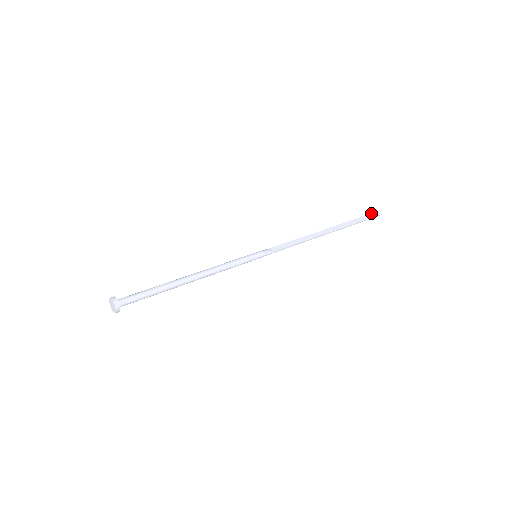
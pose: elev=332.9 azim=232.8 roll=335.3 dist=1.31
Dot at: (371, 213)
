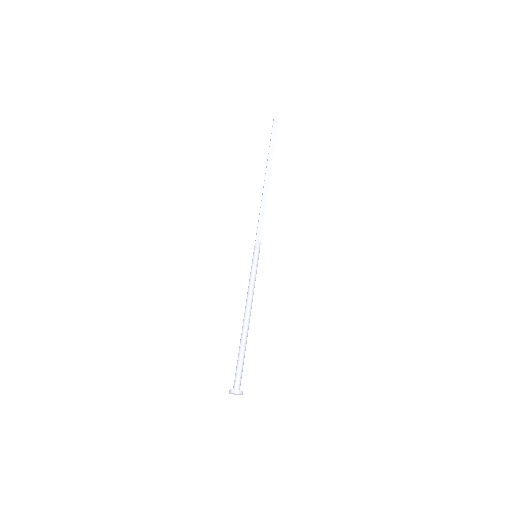
Dot at: occluded
